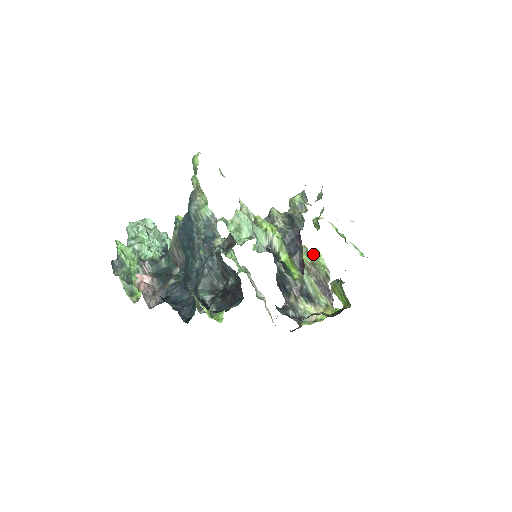
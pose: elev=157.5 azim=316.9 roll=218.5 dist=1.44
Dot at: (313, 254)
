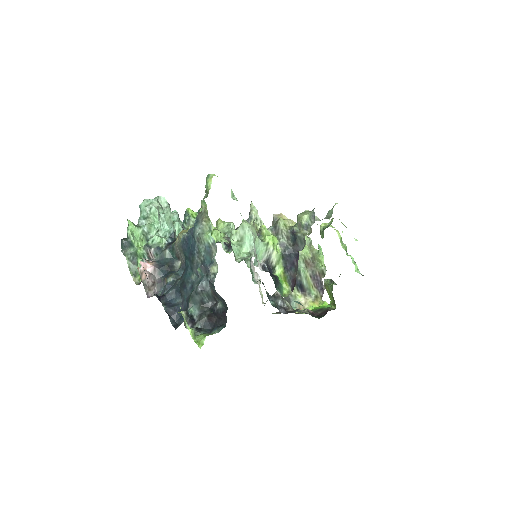
Dot at: (315, 249)
